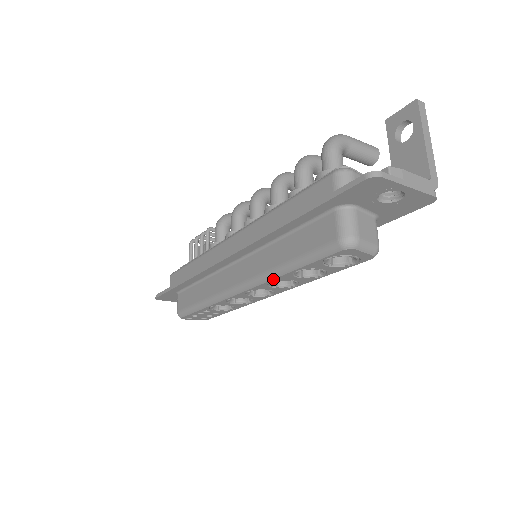
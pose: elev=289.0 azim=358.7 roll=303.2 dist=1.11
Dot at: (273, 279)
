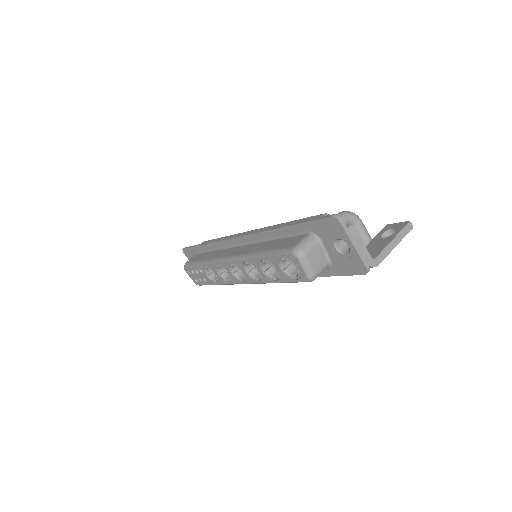
Dot at: (248, 260)
